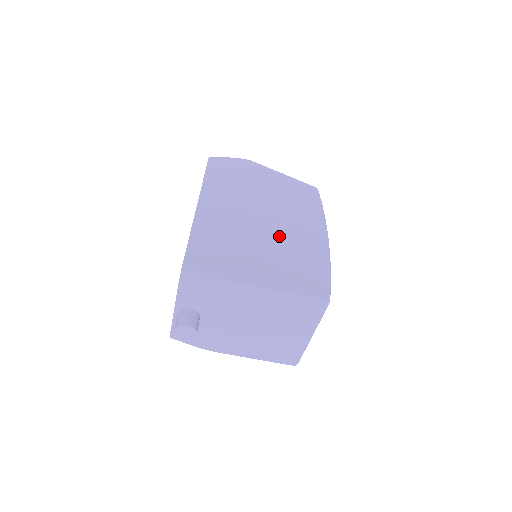
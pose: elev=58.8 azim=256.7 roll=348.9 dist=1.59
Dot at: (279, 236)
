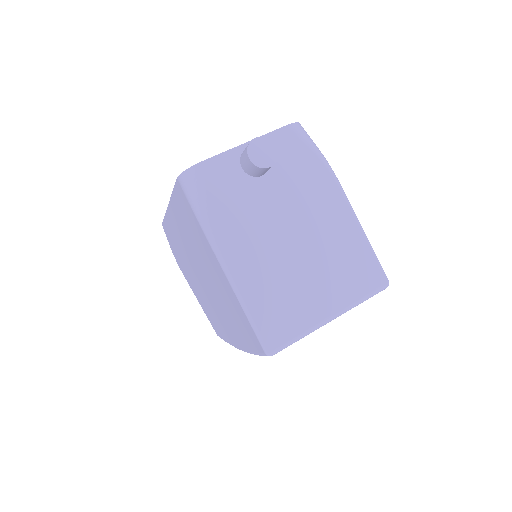
Dot at: occluded
